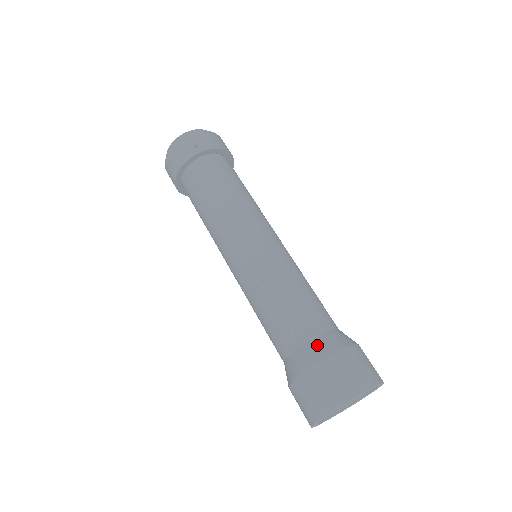
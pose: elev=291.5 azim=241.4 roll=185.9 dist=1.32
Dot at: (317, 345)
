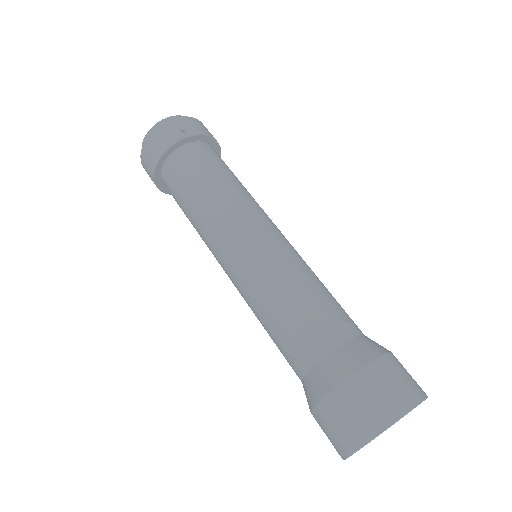
Dot at: (351, 351)
